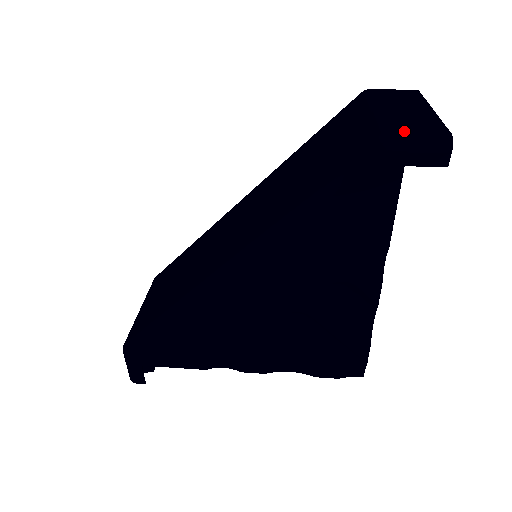
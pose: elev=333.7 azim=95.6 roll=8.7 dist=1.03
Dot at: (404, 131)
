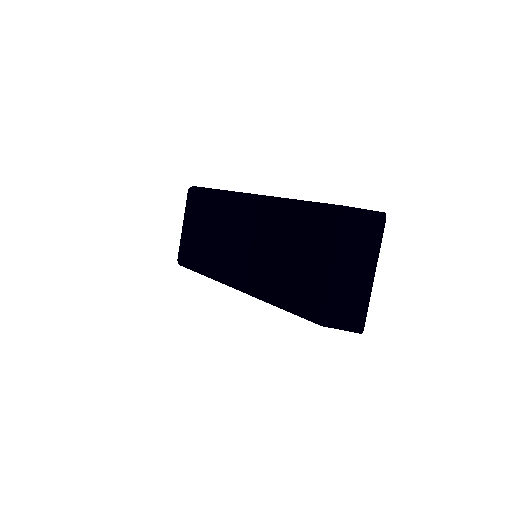
Dot at: (335, 319)
